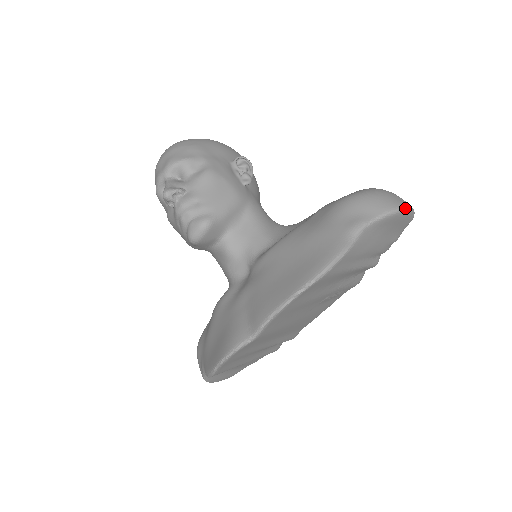
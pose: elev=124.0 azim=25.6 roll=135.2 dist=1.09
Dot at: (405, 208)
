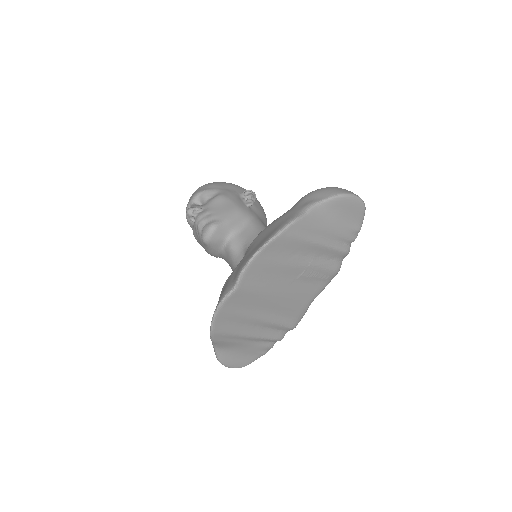
Dot at: (350, 194)
